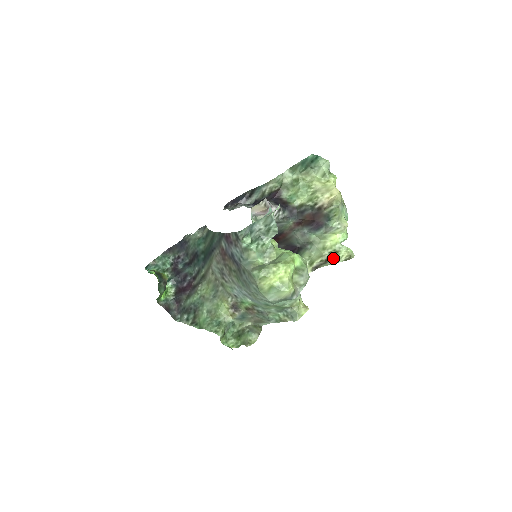
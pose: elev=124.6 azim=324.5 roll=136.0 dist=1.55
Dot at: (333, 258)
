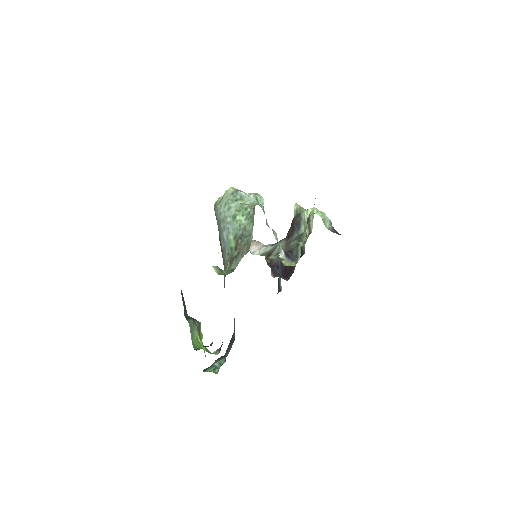
Dot at: (310, 214)
